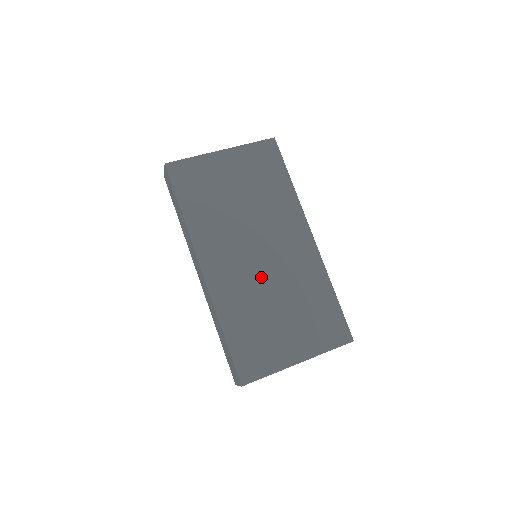
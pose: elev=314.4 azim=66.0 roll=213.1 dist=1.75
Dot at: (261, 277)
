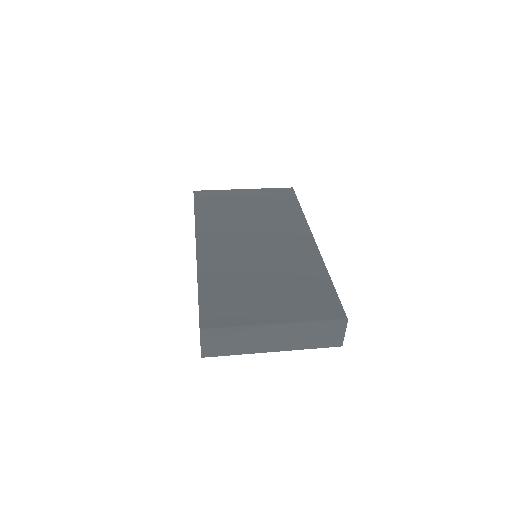
Dot at: (252, 257)
